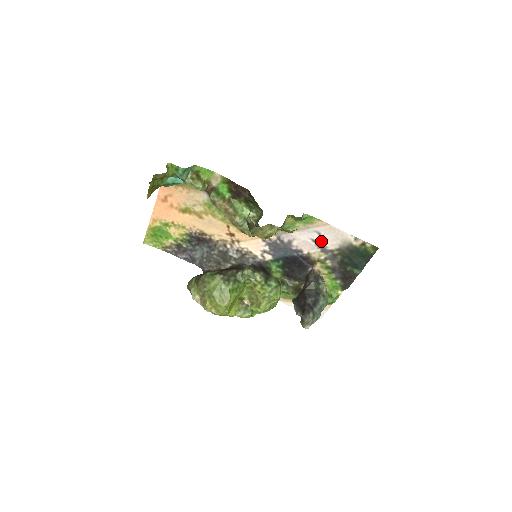
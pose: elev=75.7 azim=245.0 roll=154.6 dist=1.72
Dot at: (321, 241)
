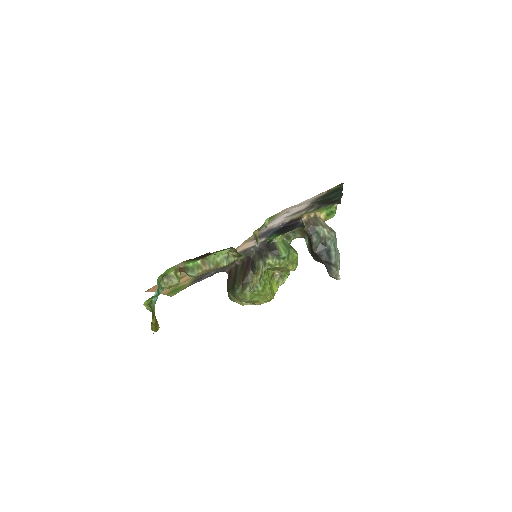
Dot at: (293, 213)
